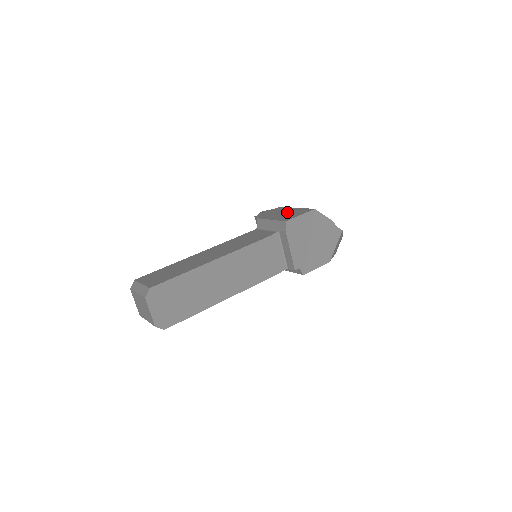
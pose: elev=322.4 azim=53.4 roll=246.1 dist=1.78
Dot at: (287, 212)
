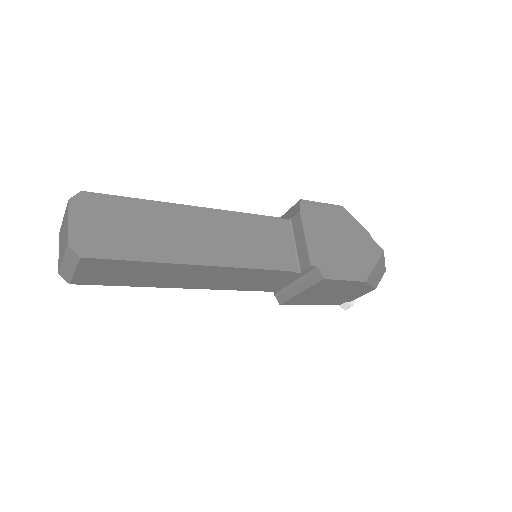
Dot at: occluded
